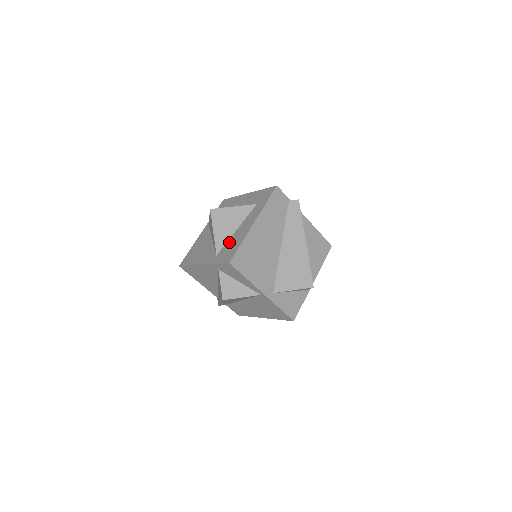
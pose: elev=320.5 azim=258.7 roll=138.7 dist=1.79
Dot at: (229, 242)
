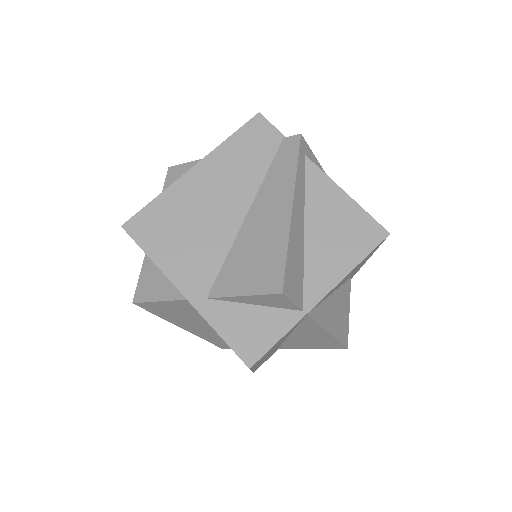
Dot at: occluded
